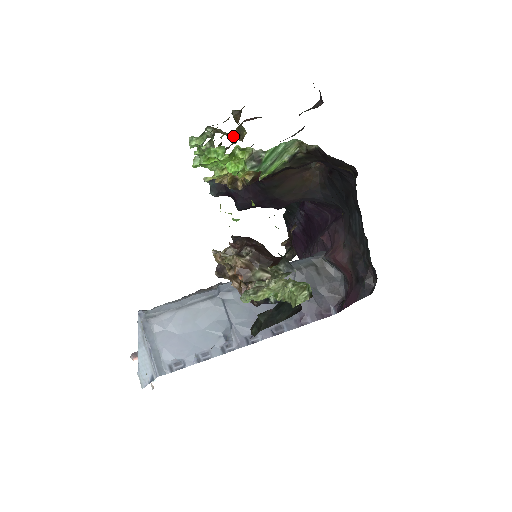
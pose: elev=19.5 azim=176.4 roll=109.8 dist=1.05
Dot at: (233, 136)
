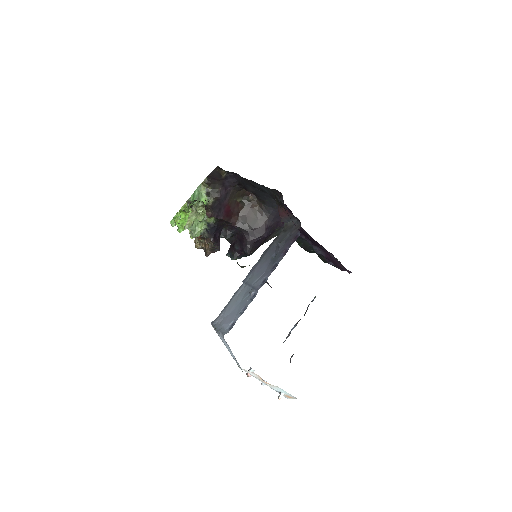
Dot at: occluded
